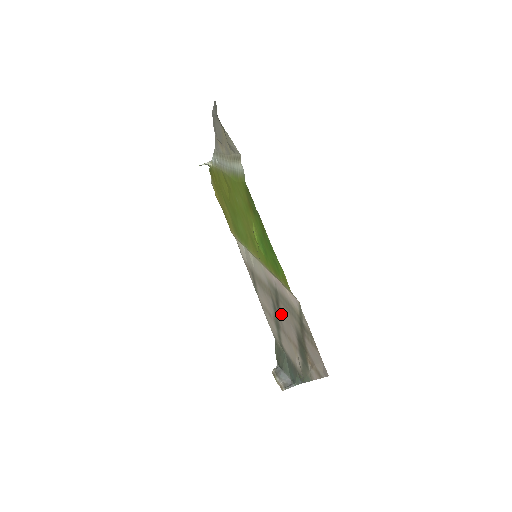
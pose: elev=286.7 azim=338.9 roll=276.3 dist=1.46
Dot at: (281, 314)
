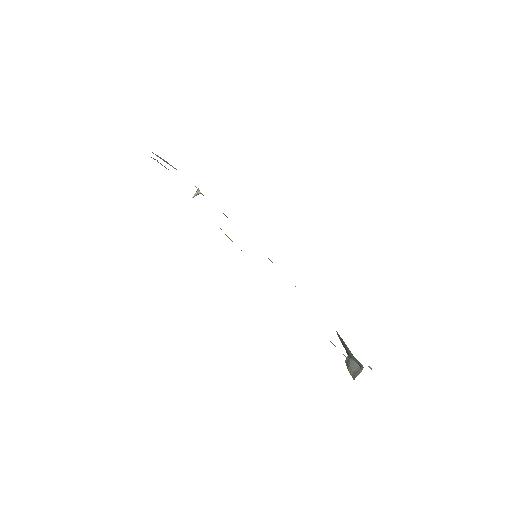
Dot at: occluded
